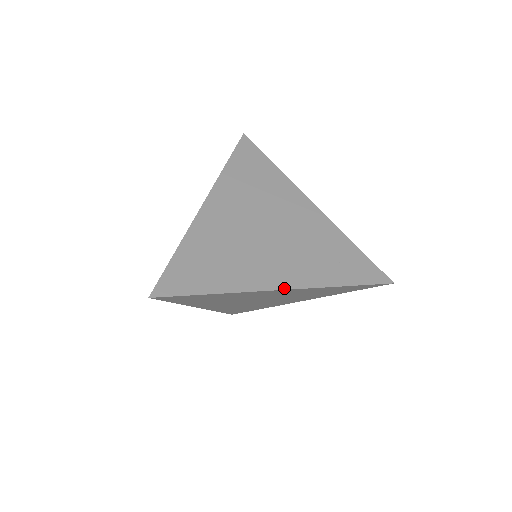
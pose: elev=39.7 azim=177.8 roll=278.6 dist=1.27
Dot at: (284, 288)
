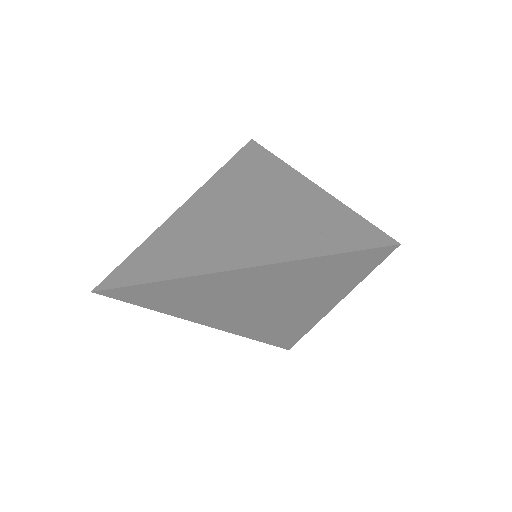
Dot at: (238, 267)
